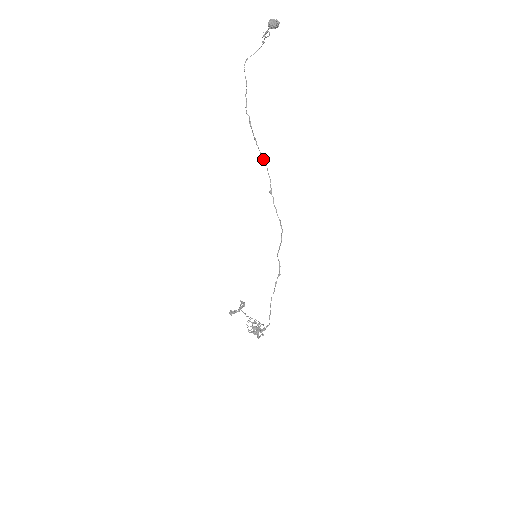
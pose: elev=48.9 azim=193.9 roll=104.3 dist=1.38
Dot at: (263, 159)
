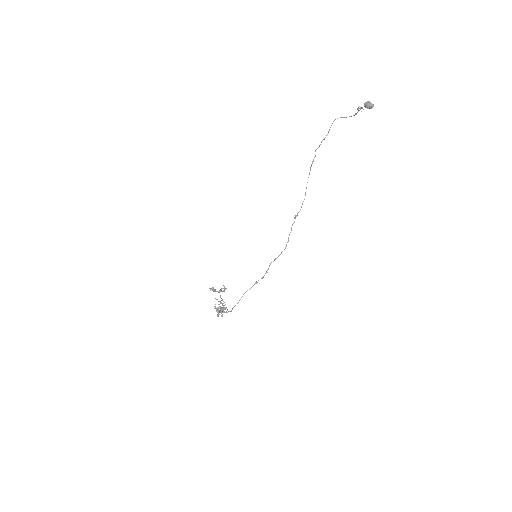
Dot at: occluded
